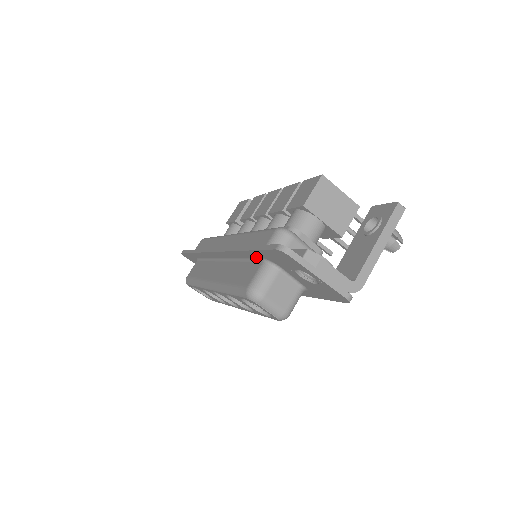
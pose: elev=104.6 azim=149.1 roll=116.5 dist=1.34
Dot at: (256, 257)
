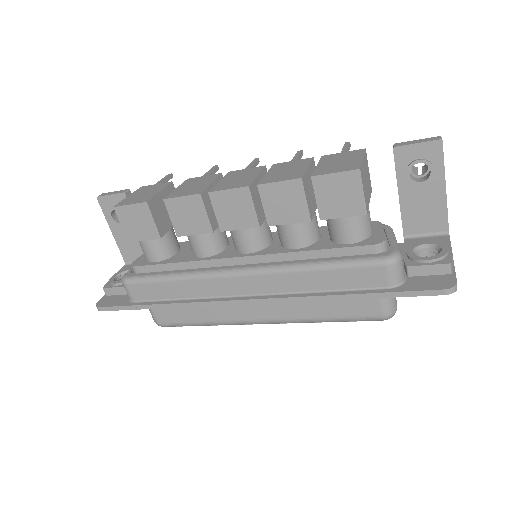
Dot at: occluded
